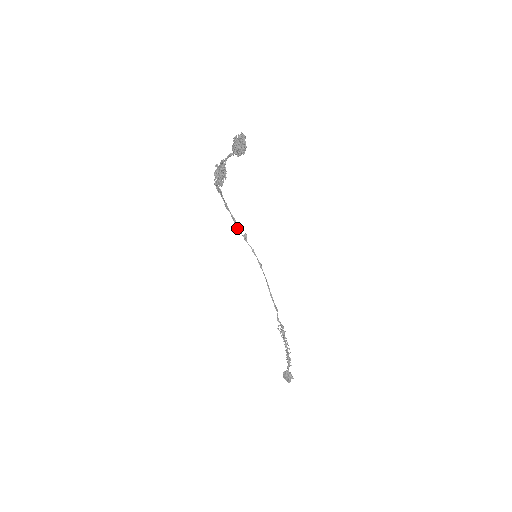
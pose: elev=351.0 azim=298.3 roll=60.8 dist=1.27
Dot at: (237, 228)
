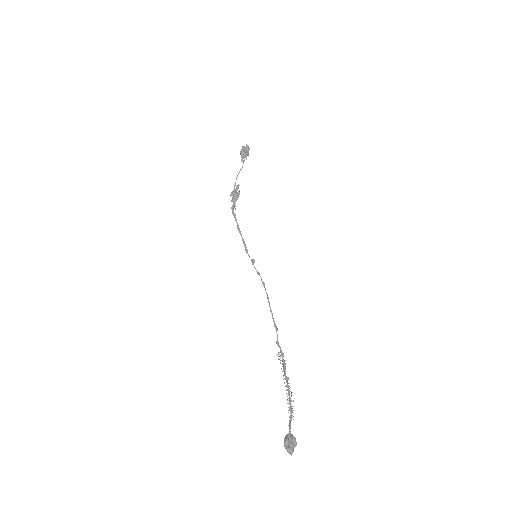
Dot at: (246, 251)
